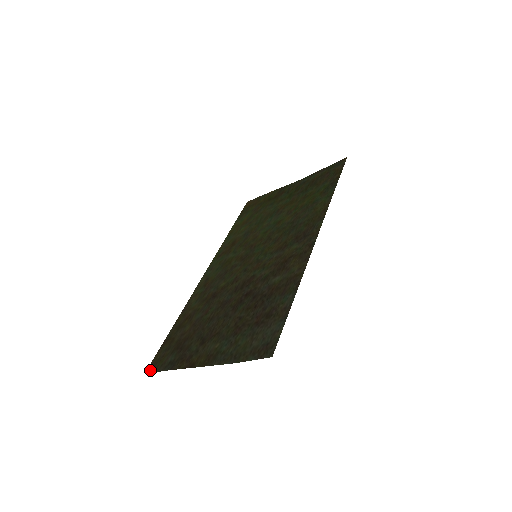
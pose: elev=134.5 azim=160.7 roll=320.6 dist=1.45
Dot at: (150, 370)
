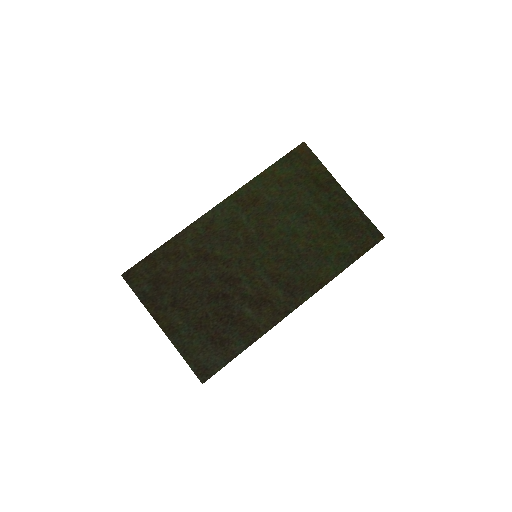
Dot at: (127, 278)
